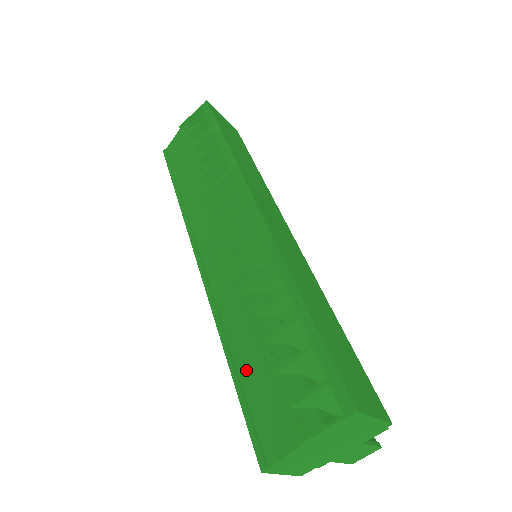
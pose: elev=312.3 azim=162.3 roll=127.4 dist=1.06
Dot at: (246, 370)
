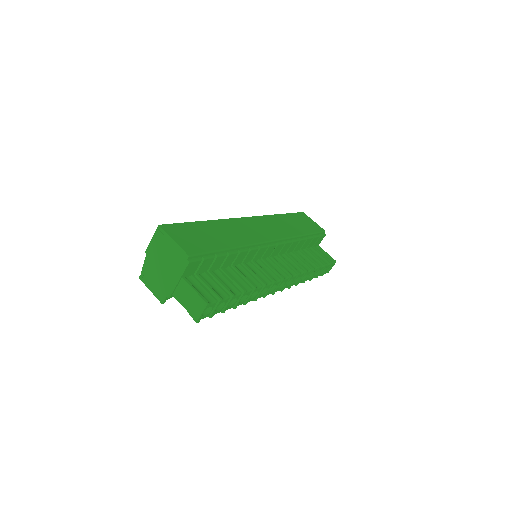
Dot at: occluded
